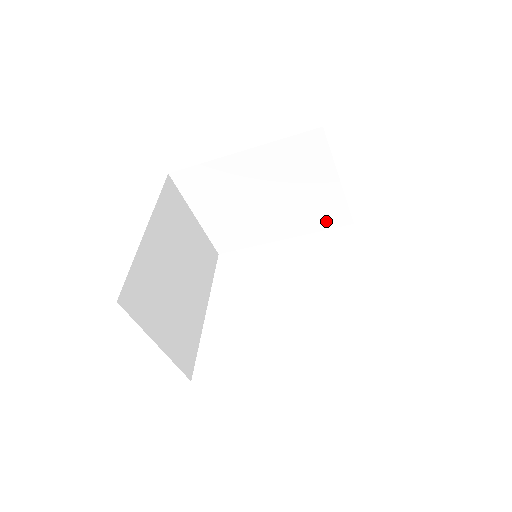
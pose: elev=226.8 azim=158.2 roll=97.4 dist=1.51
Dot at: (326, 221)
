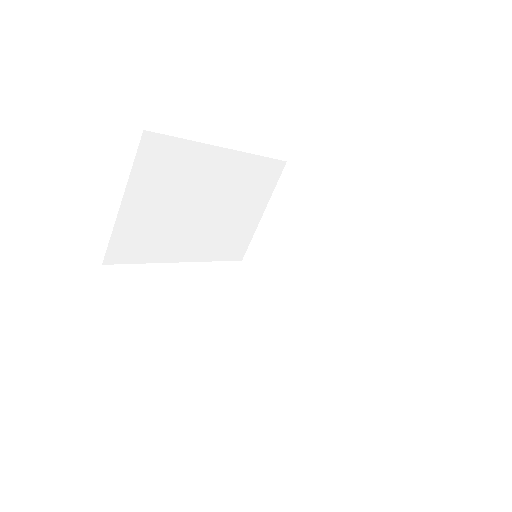
Dot at: (333, 329)
